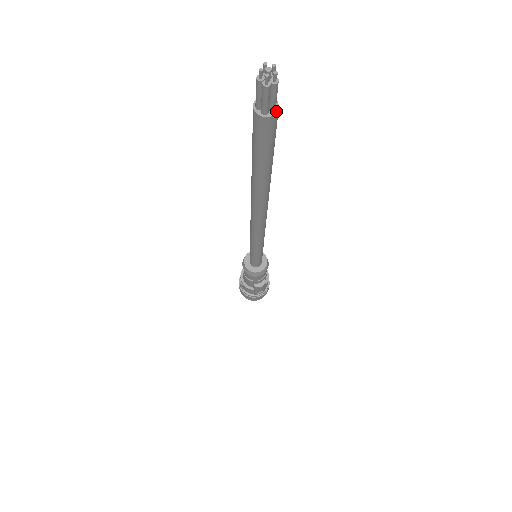
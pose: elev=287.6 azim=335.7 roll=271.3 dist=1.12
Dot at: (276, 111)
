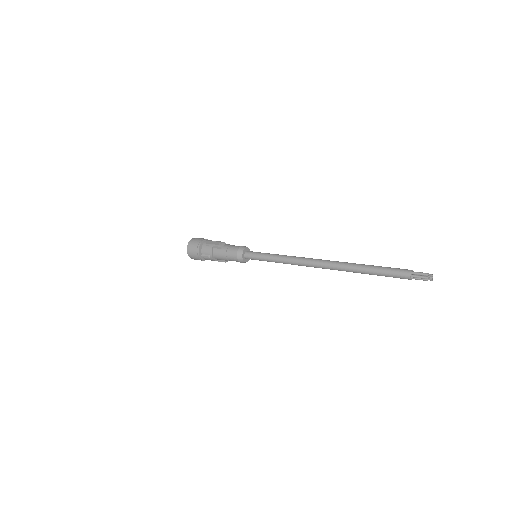
Dot at: occluded
